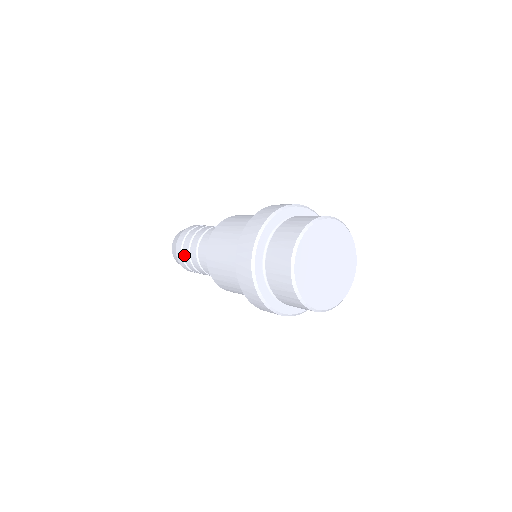
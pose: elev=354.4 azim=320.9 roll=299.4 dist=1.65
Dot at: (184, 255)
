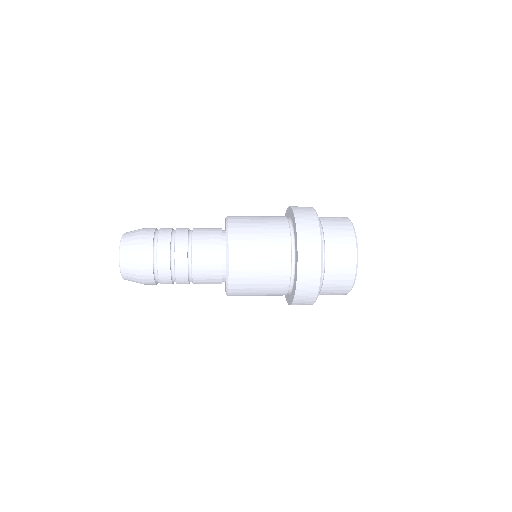
Dot at: (162, 281)
